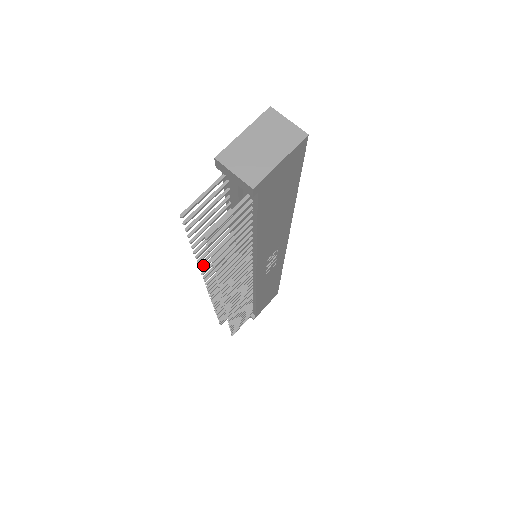
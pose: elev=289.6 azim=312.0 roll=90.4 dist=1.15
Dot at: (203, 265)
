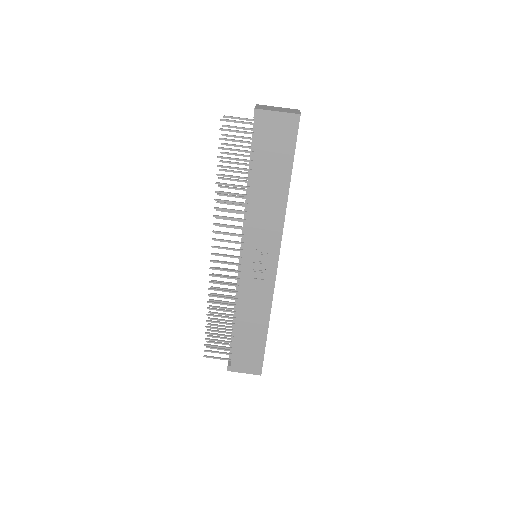
Dot at: occluded
